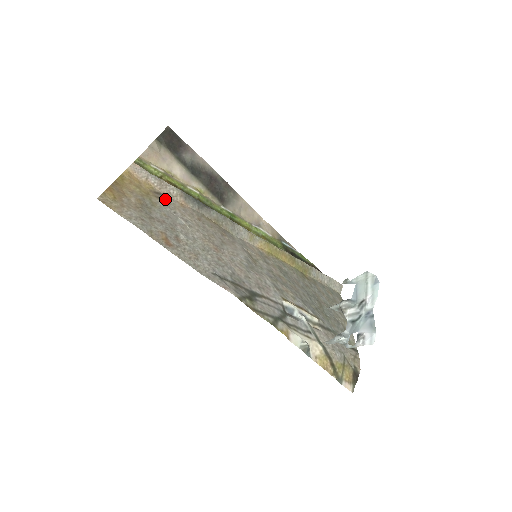
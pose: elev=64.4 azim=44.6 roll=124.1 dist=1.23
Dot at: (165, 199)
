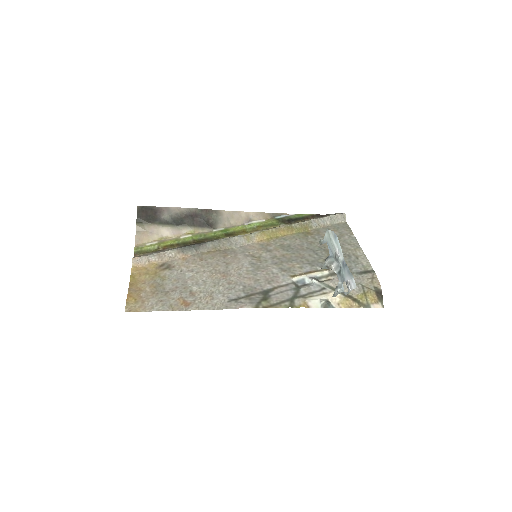
Dot at: (169, 265)
